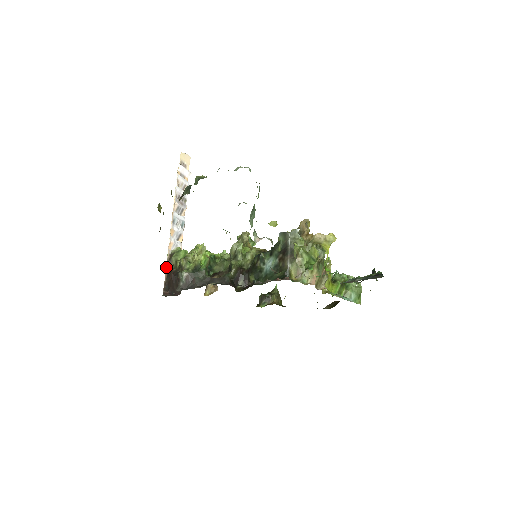
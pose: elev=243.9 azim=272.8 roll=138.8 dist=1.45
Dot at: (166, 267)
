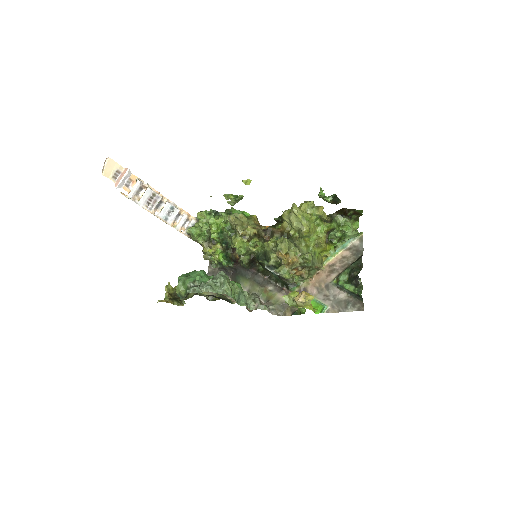
Dot at: occluded
